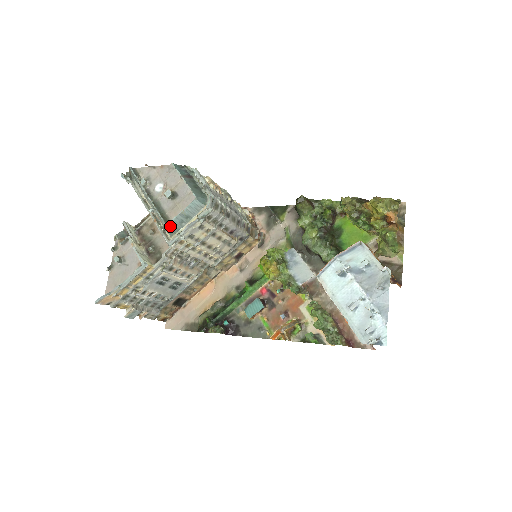
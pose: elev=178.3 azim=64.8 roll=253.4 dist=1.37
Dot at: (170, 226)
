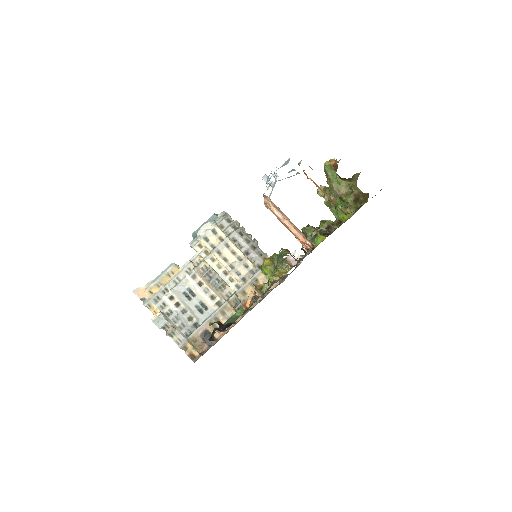
Dot at: (195, 234)
